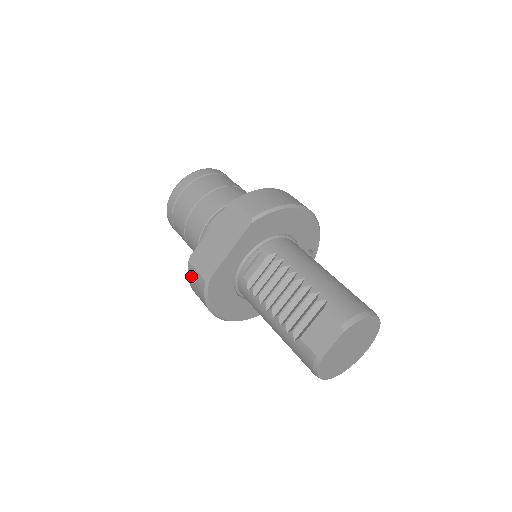
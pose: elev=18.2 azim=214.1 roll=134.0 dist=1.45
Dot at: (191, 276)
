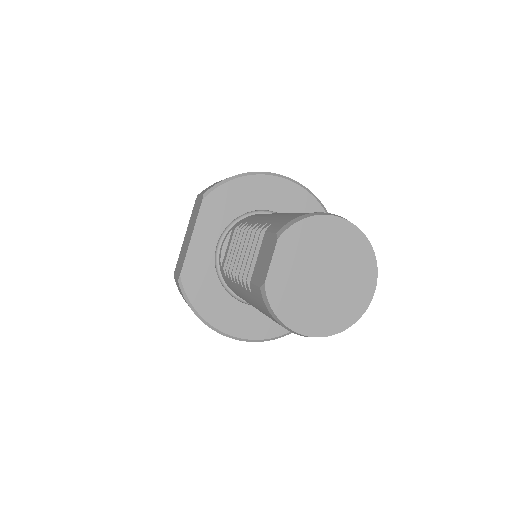
Dot at: (179, 291)
